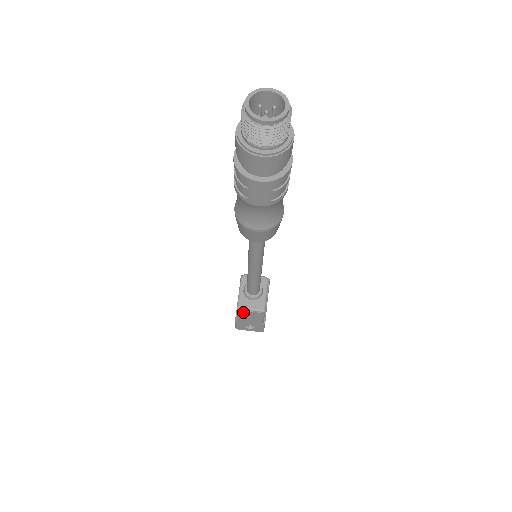
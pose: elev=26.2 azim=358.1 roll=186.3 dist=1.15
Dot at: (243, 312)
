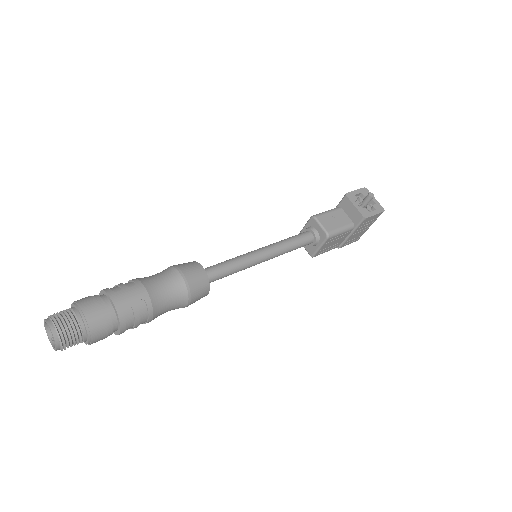
Dot at: occluded
